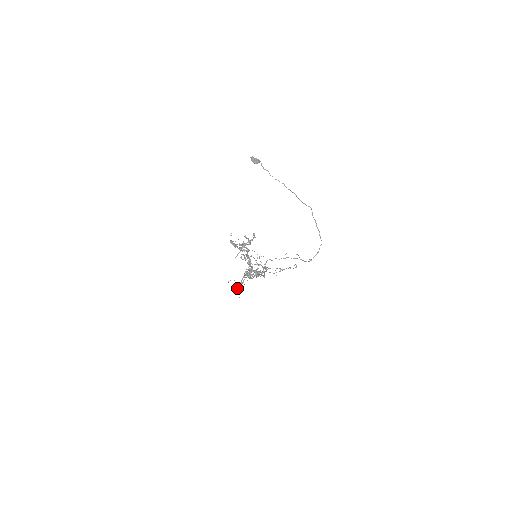
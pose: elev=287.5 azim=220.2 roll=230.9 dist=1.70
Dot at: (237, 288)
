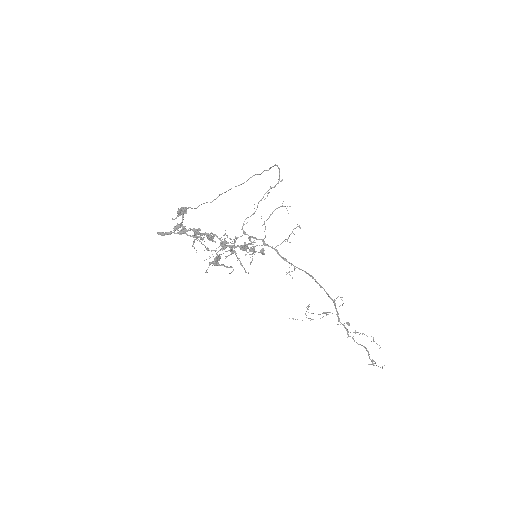
Dot at: (214, 262)
